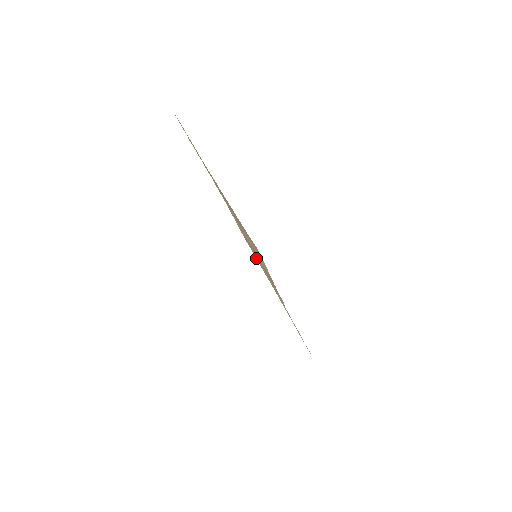
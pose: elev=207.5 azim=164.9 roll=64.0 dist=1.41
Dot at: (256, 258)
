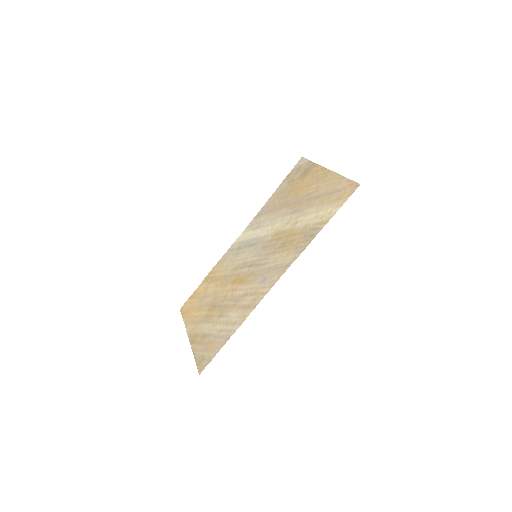
Dot at: (234, 271)
